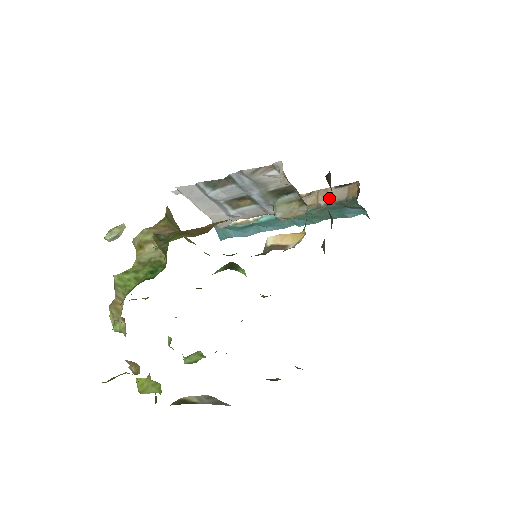
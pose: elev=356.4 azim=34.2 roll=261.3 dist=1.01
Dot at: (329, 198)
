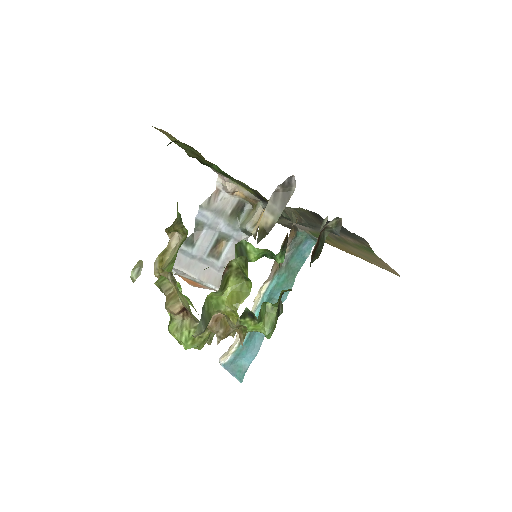
Dot at: occluded
